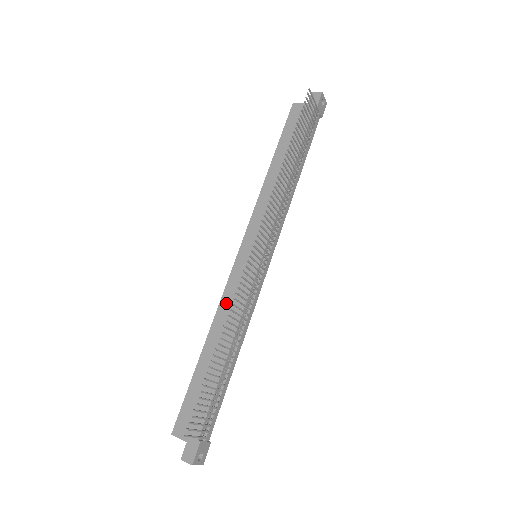
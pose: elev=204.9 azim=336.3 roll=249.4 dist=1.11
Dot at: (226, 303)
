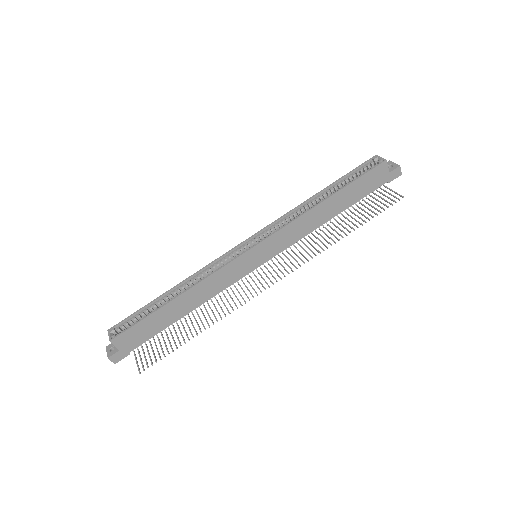
Dot at: (213, 280)
